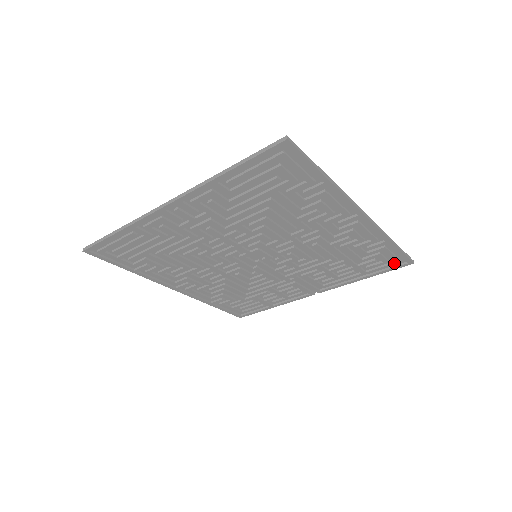
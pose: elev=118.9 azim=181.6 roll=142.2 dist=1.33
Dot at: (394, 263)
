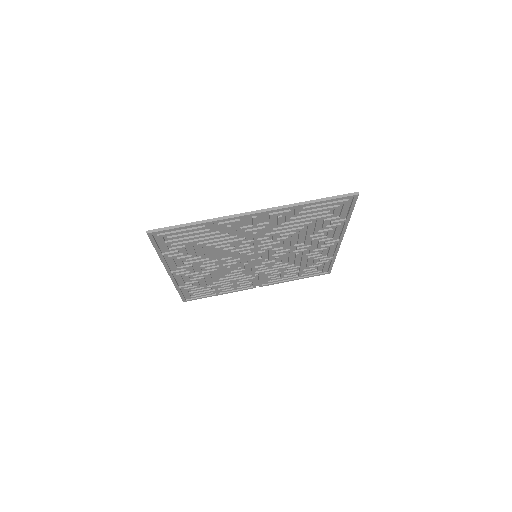
Dot at: (321, 272)
